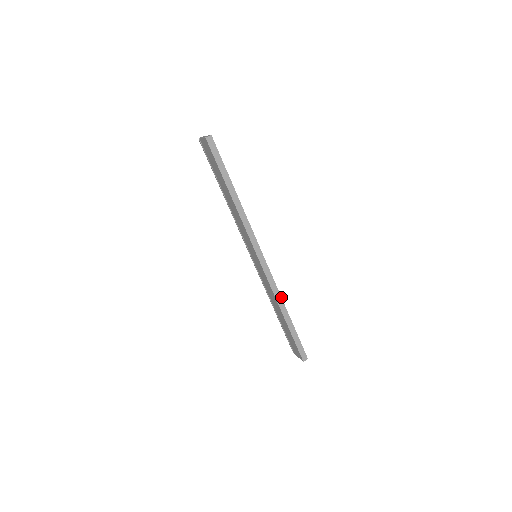
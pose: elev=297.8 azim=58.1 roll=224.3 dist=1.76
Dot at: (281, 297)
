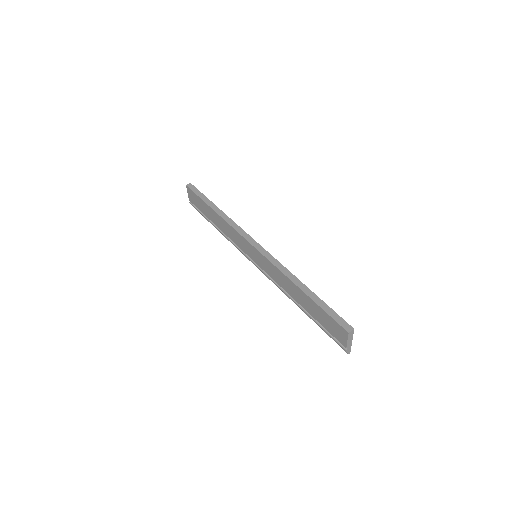
Dot at: (288, 270)
